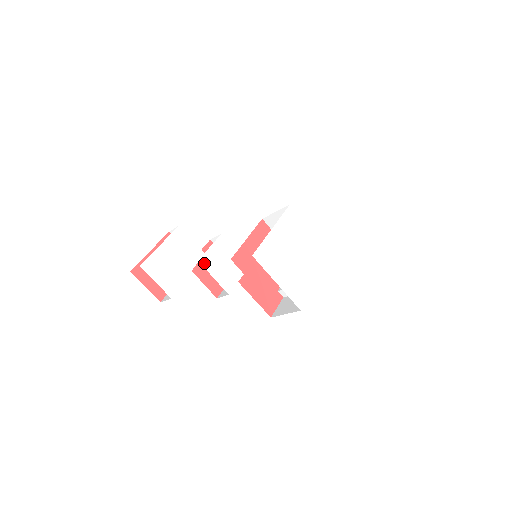
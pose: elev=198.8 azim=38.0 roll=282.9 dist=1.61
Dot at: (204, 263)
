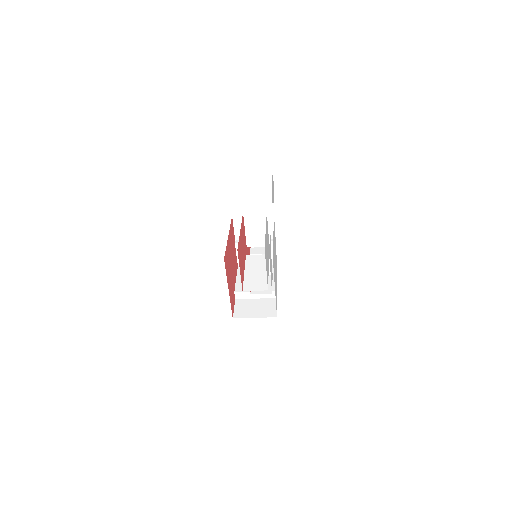
Dot at: (269, 257)
